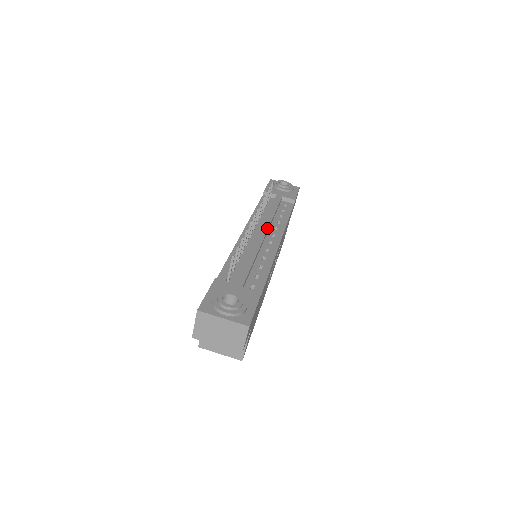
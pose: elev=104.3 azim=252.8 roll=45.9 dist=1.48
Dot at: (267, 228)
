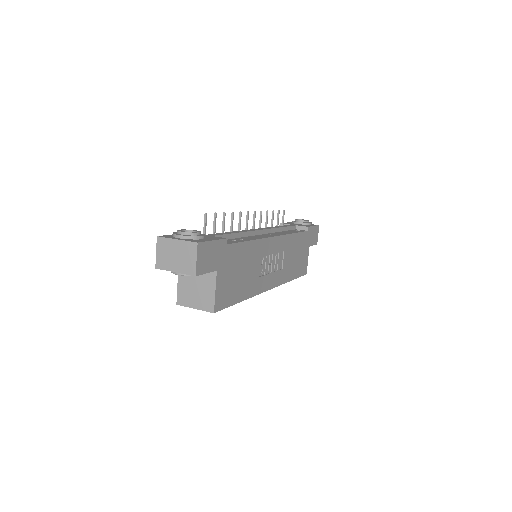
Dot at: (264, 229)
